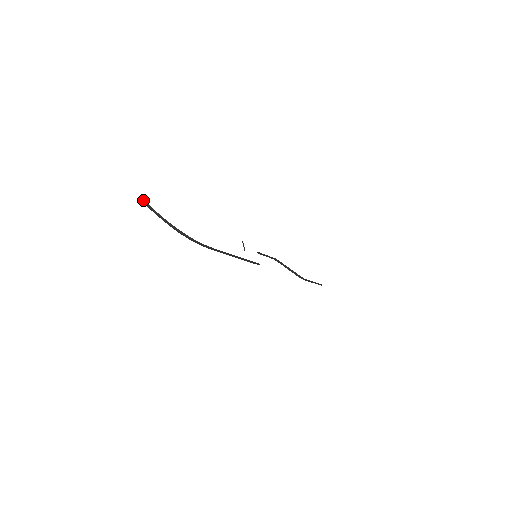
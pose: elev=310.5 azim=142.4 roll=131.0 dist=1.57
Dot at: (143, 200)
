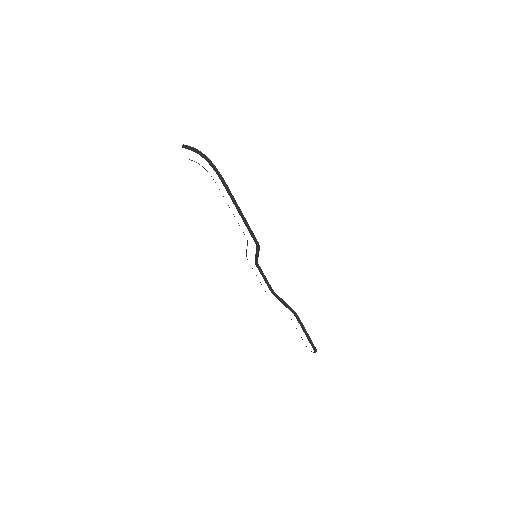
Dot at: (184, 145)
